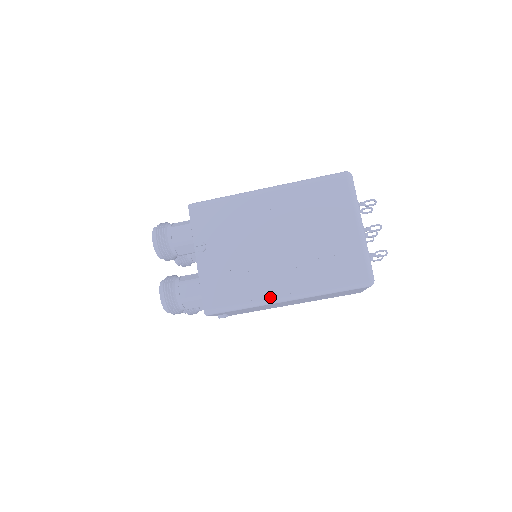
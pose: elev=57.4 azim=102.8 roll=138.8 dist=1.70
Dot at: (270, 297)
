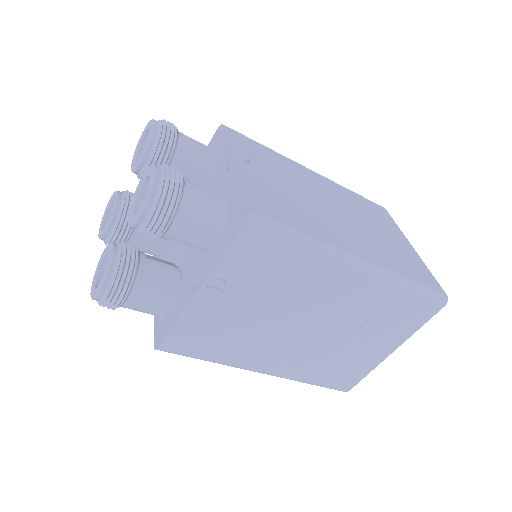
Dot at: (249, 368)
